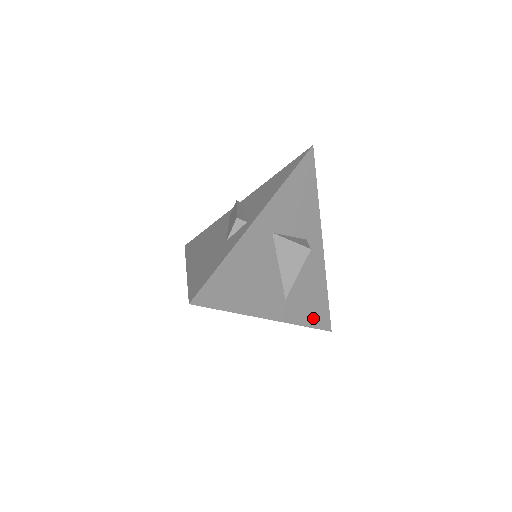
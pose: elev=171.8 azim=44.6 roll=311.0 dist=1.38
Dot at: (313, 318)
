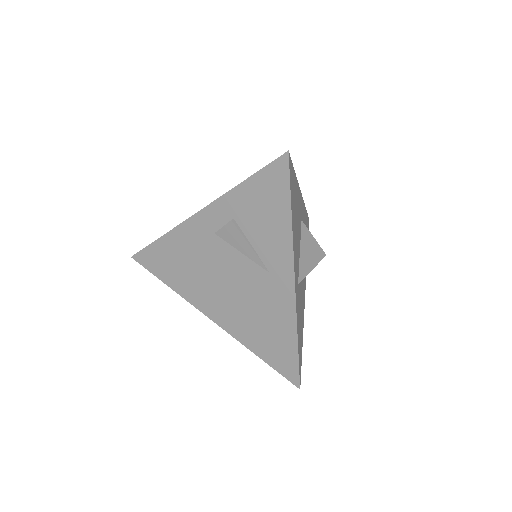
Dot at: (299, 344)
